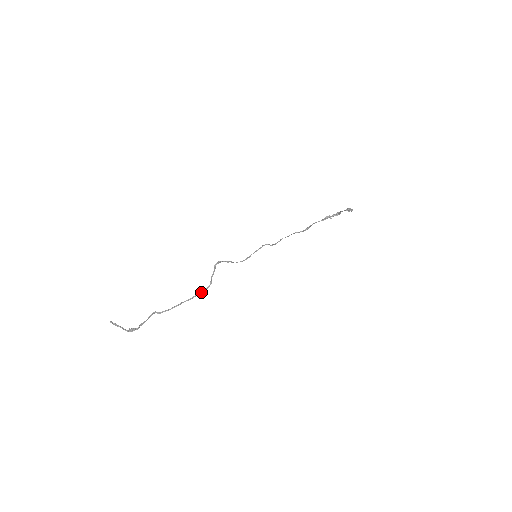
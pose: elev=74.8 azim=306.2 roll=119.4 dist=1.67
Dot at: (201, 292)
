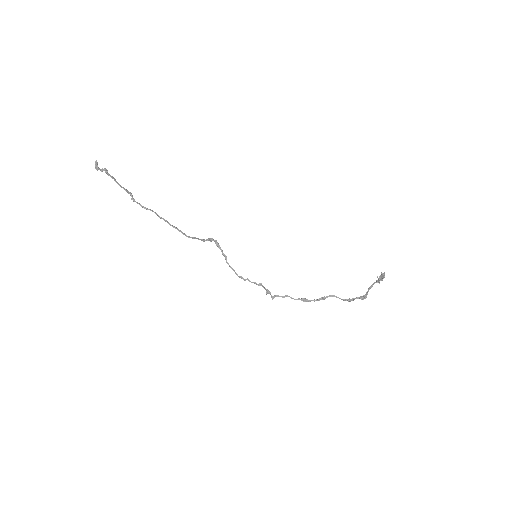
Dot at: (181, 231)
